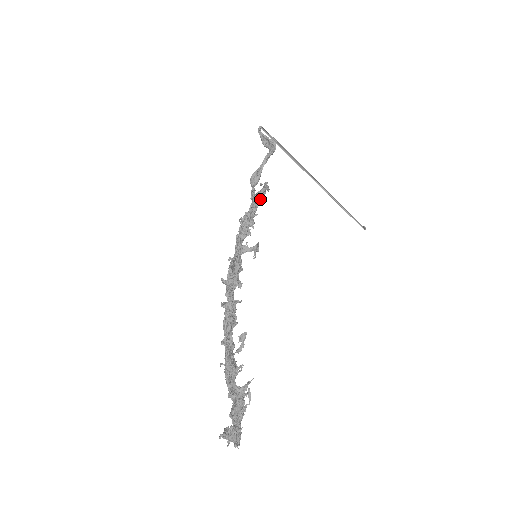
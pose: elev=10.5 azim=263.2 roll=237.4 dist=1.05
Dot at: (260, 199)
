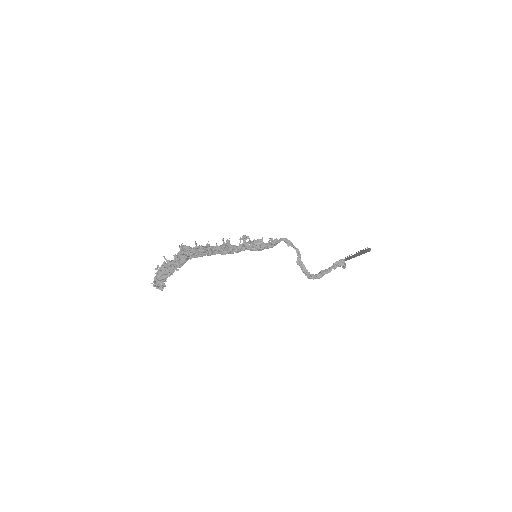
Dot at: (277, 242)
